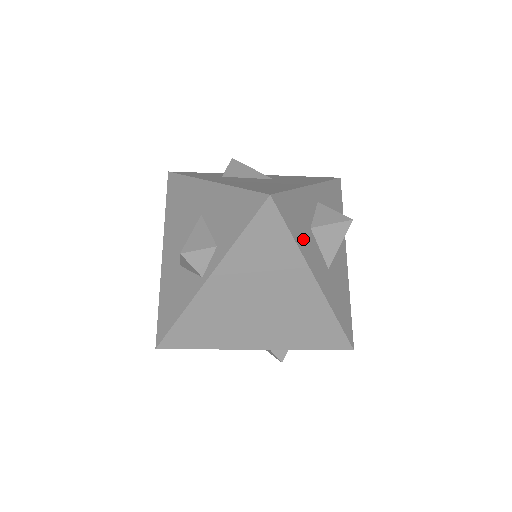
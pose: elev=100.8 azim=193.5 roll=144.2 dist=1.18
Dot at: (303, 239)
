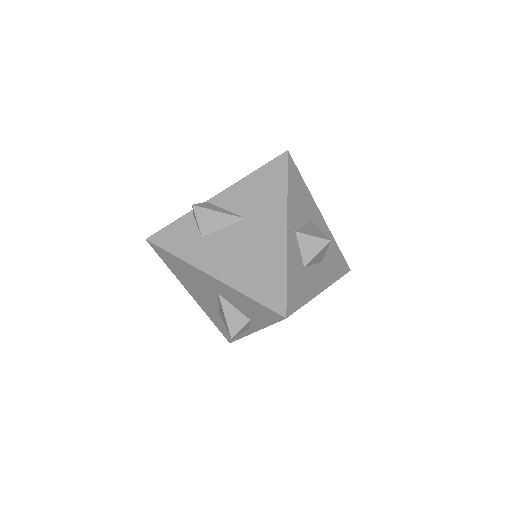
Dot at: (307, 288)
